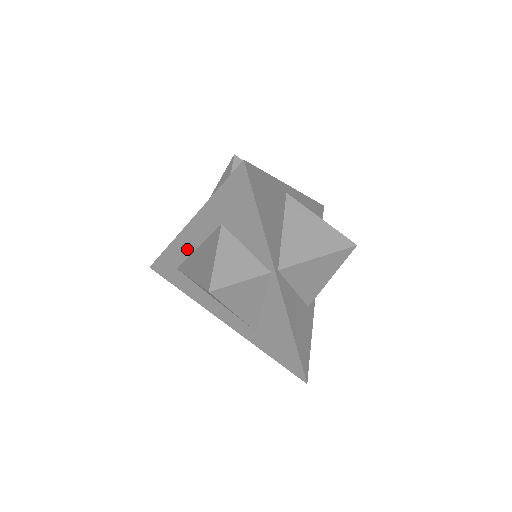
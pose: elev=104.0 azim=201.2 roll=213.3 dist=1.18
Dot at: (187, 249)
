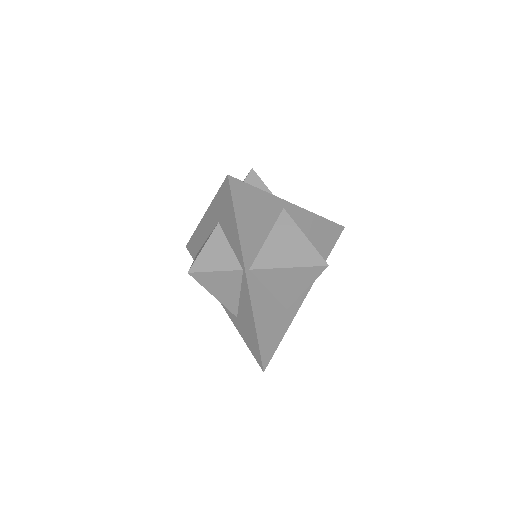
Dot at: (203, 238)
